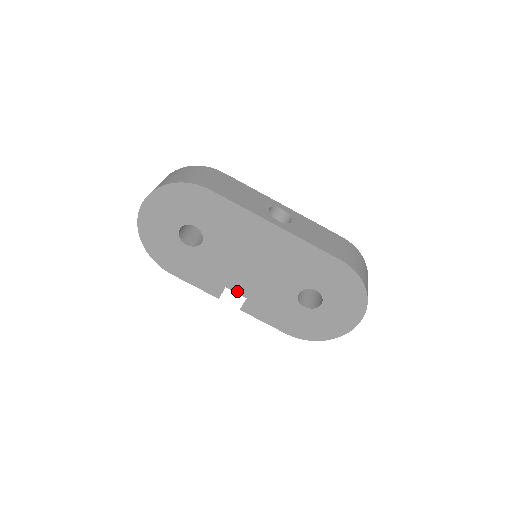
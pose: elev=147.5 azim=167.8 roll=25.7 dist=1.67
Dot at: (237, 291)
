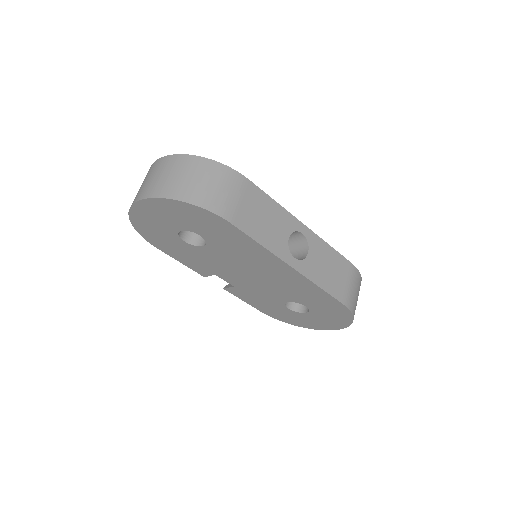
Dot at: (226, 280)
